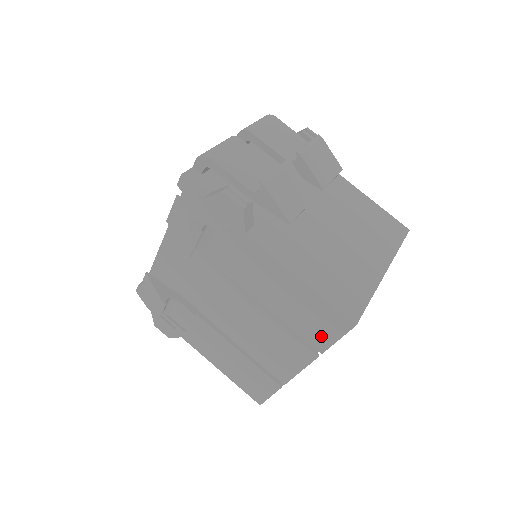
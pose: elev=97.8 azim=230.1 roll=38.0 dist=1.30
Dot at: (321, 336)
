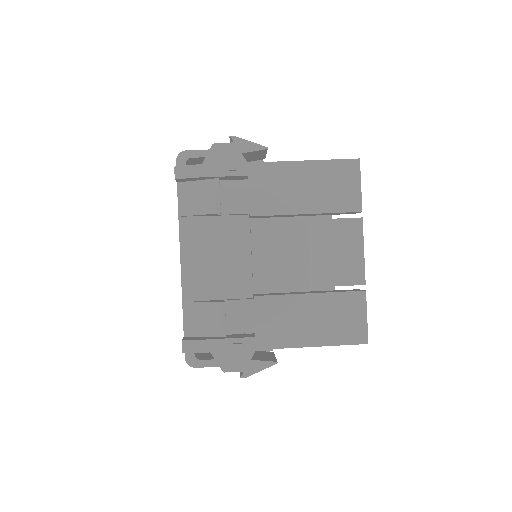
Dot at: (350, 195)
